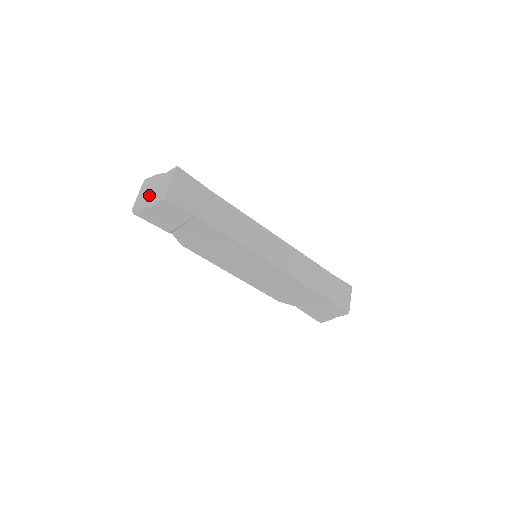
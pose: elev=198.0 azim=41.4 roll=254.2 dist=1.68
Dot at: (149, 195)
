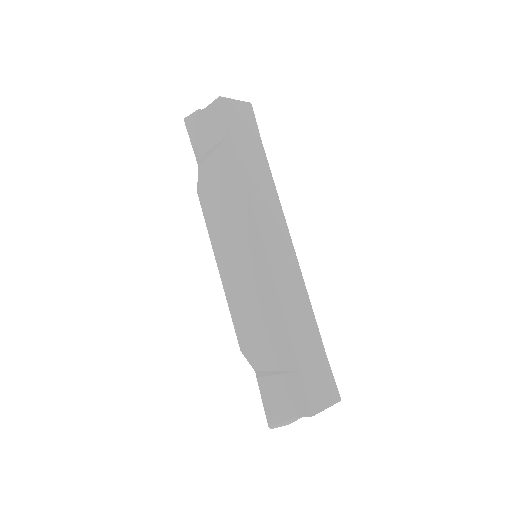
Dot at: occluded
